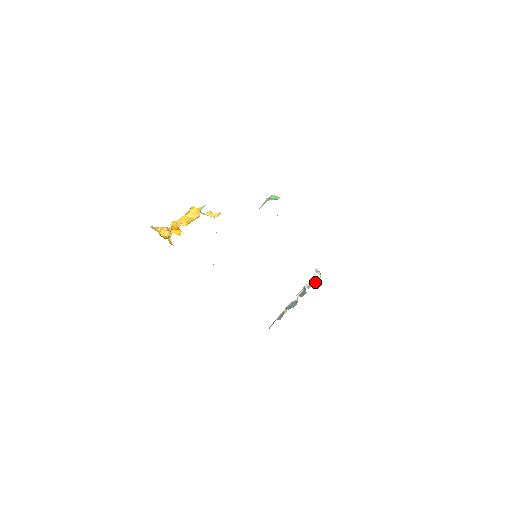
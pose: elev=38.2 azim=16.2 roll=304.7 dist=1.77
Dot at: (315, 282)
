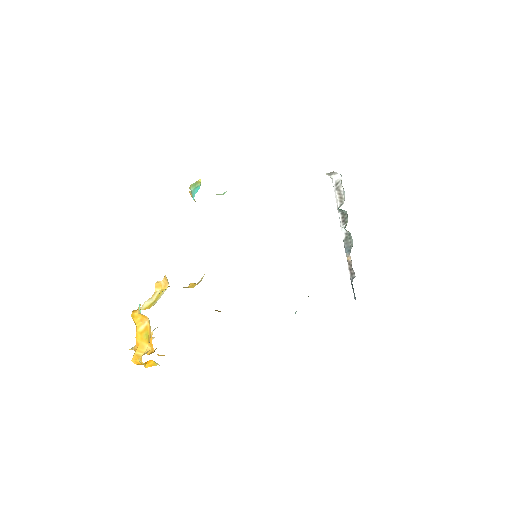
Dot at: (342, 188)
